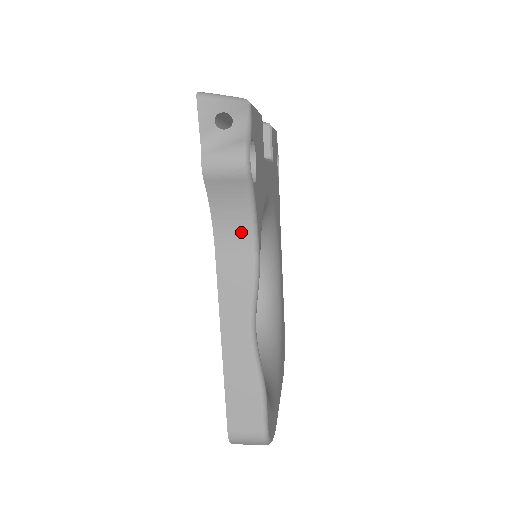
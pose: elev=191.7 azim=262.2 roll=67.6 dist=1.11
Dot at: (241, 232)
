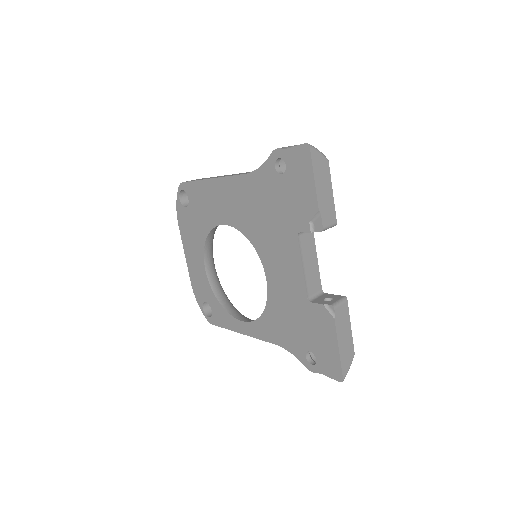
Dot at: occluded
